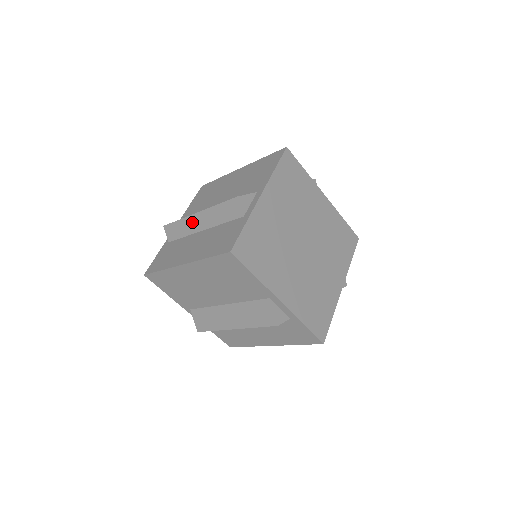
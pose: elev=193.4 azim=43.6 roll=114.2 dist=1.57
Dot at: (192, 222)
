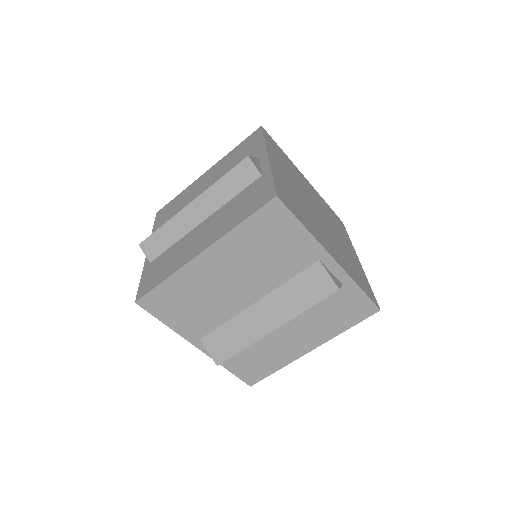
Dot at: occluded
